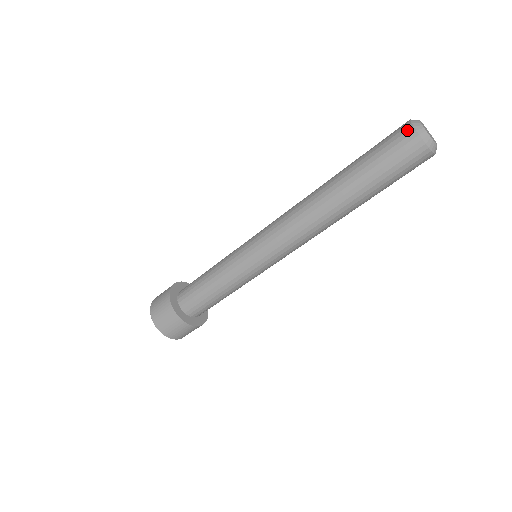
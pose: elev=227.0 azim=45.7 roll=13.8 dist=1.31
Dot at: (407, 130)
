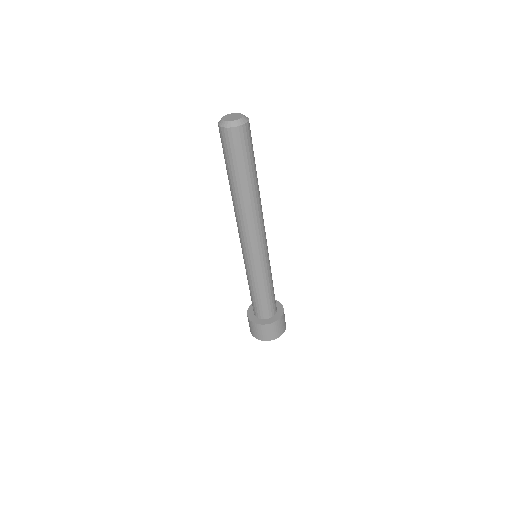
Dot at: (221, 132)
